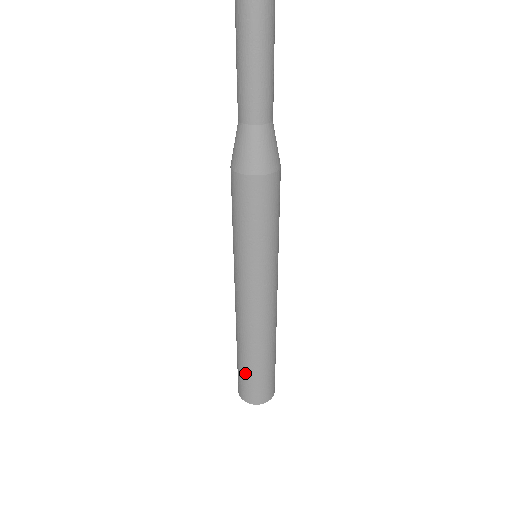
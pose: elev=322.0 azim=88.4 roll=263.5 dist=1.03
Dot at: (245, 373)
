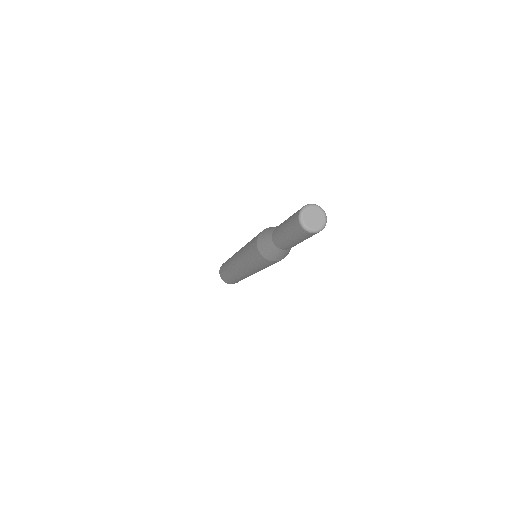
Dot at: (224, 270)
